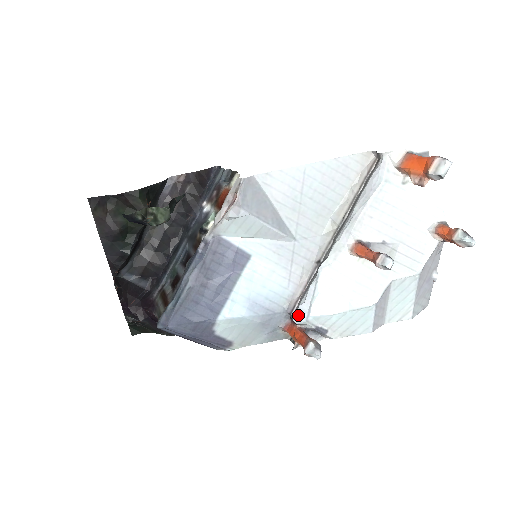
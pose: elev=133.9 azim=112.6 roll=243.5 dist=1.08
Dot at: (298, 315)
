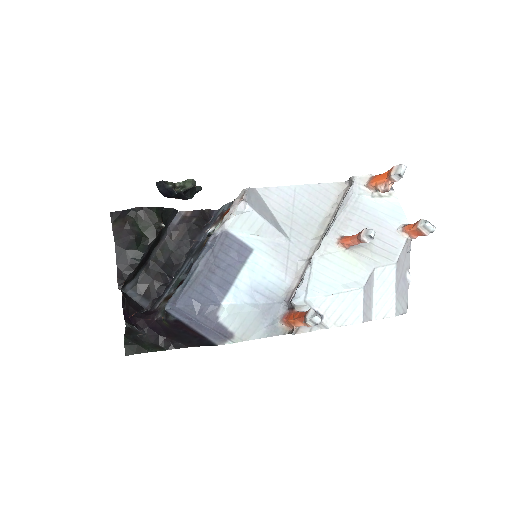
Dot at: (296, 297)
